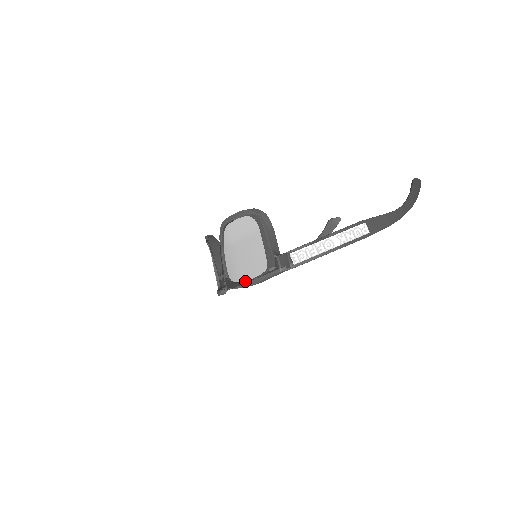
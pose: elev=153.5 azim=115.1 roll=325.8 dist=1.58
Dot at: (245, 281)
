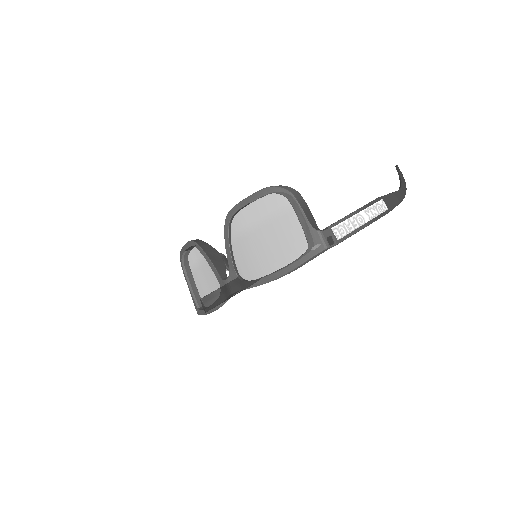
Dot at: (274, 272)
